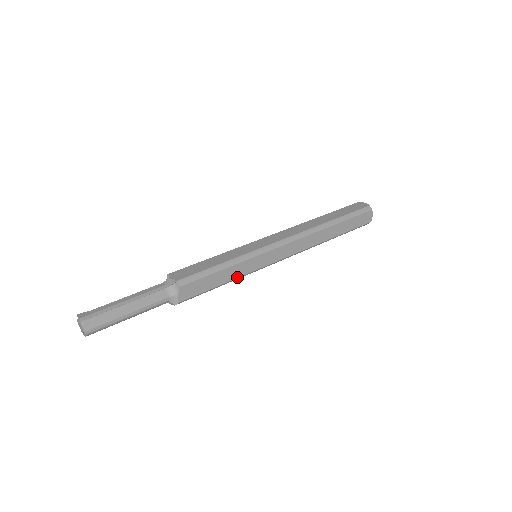
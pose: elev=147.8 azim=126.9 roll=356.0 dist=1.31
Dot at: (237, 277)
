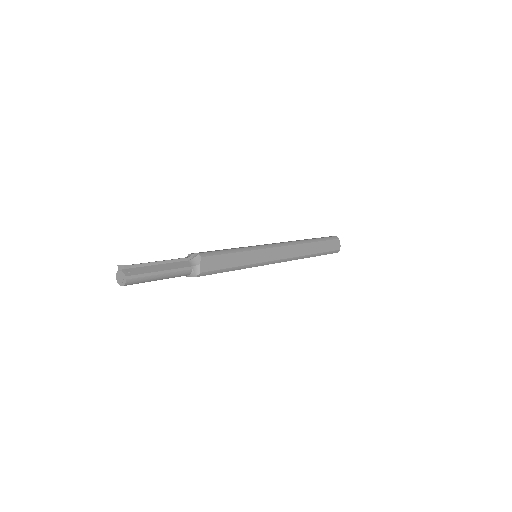
Dot at: (244, 264)
